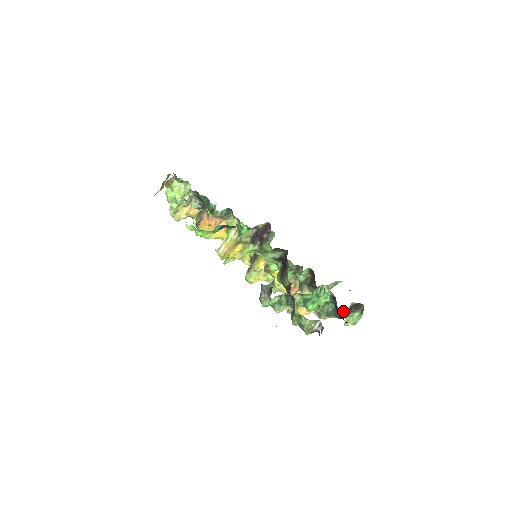
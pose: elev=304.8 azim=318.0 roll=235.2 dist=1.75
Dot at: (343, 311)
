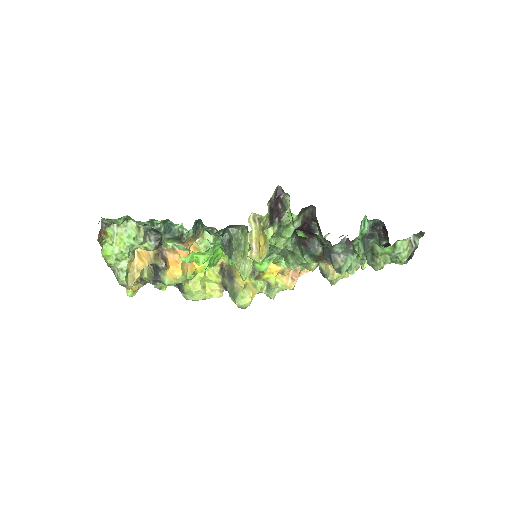
Dot at: occluded
